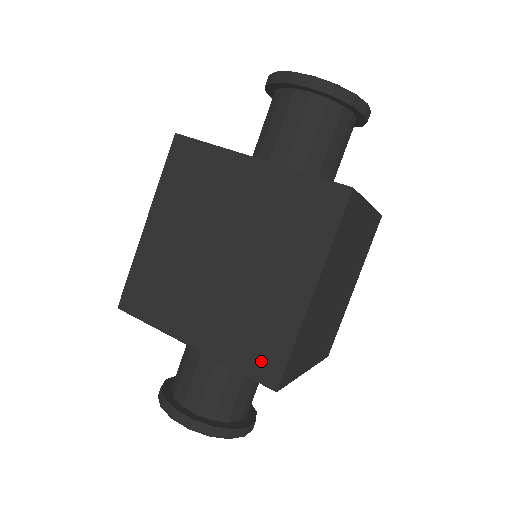
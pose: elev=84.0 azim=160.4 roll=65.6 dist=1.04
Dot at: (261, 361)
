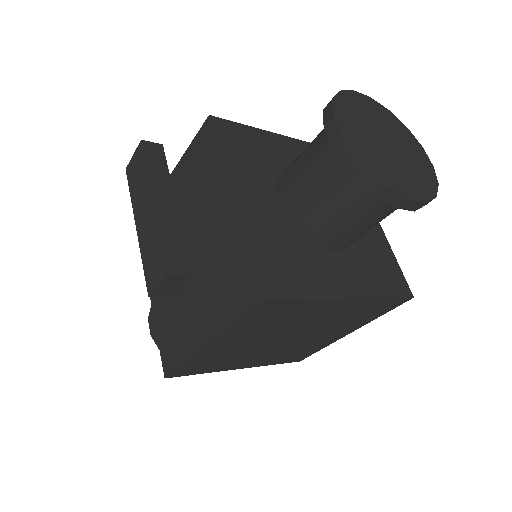
Dot at: (295, 358)
